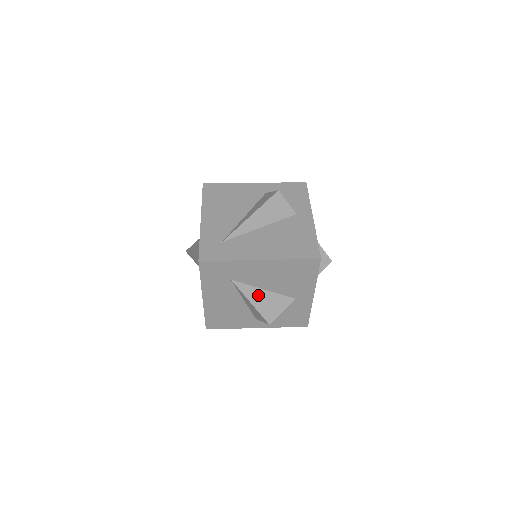
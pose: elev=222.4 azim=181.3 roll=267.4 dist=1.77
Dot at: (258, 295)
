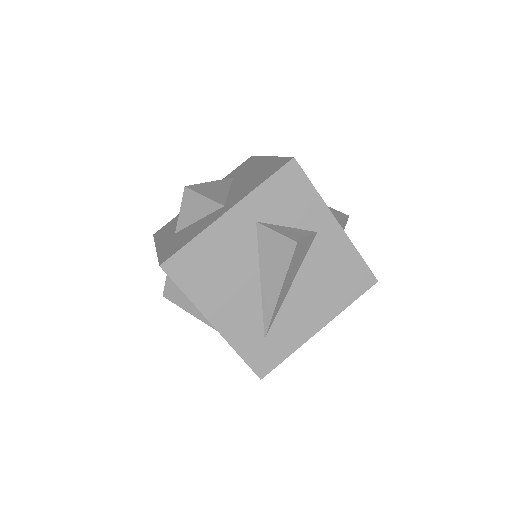
Dot at: occluded
